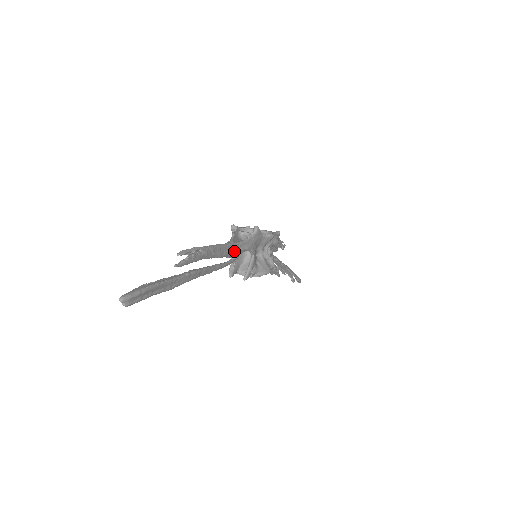
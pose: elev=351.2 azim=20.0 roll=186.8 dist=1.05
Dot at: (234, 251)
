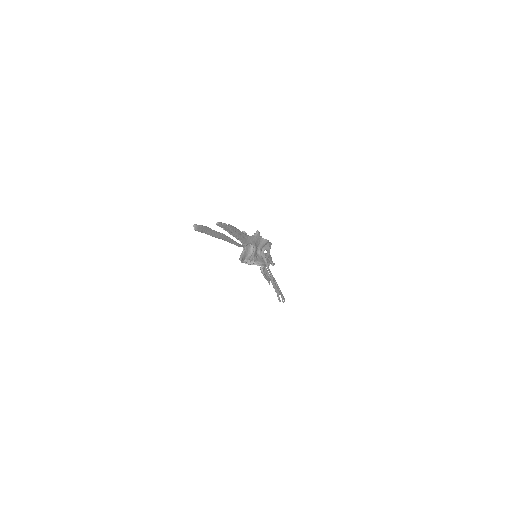
Dot at: (245, 239)
